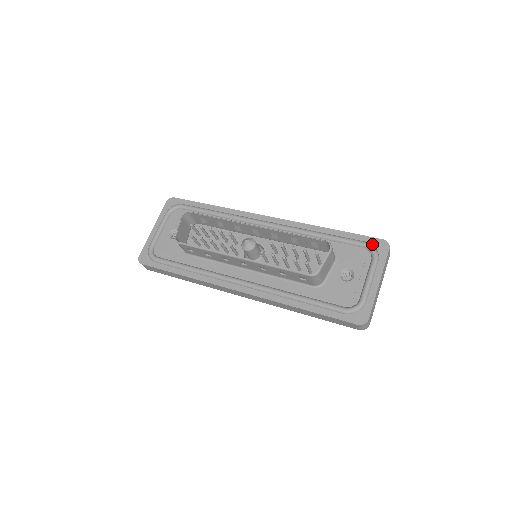
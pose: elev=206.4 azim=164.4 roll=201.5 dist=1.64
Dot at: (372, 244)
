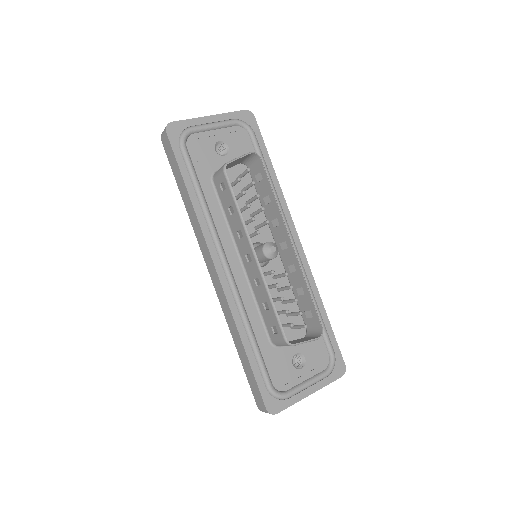
Dot at: (336, 359)
